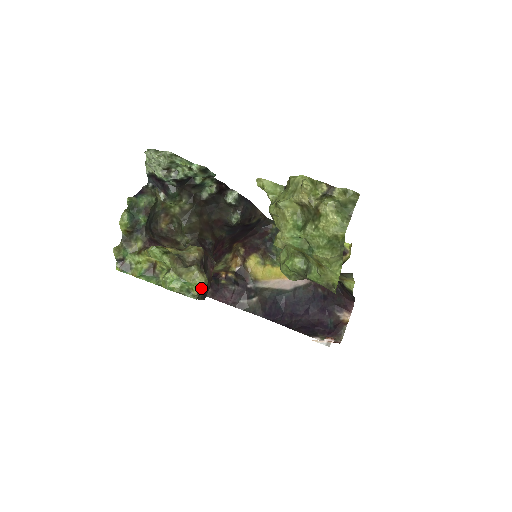
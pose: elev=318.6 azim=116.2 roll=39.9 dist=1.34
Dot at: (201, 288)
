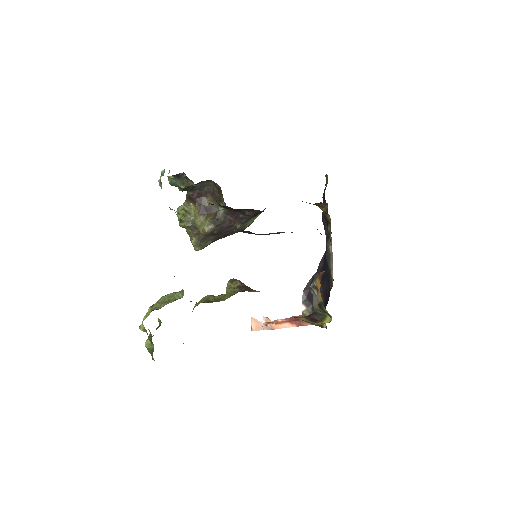
Dot at: occluded
